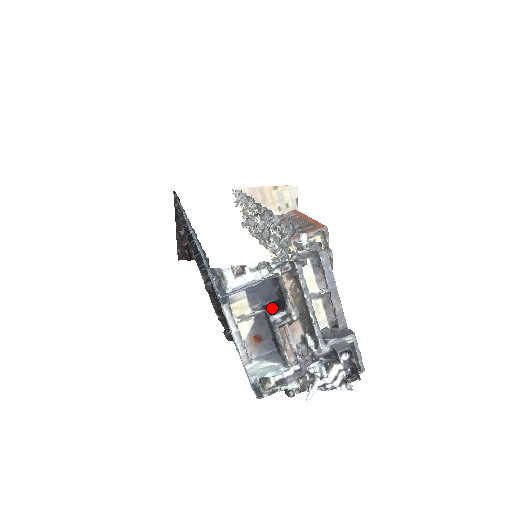
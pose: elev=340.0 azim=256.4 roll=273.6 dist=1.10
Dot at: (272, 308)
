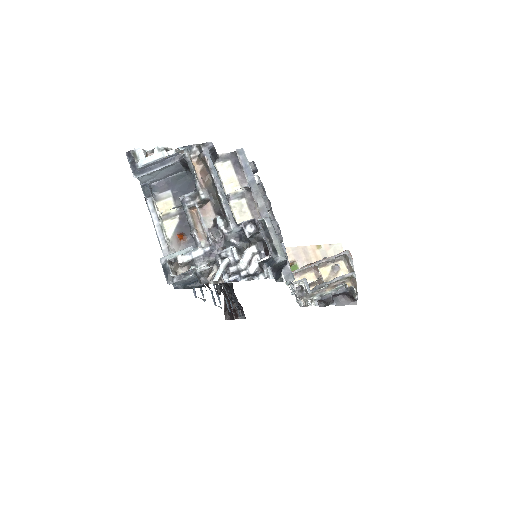
Dot at: occluded
